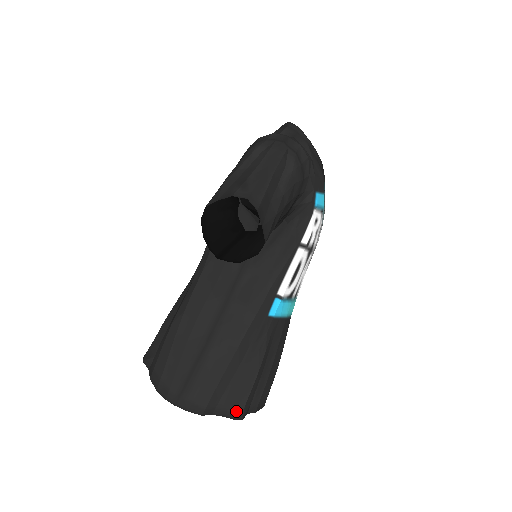
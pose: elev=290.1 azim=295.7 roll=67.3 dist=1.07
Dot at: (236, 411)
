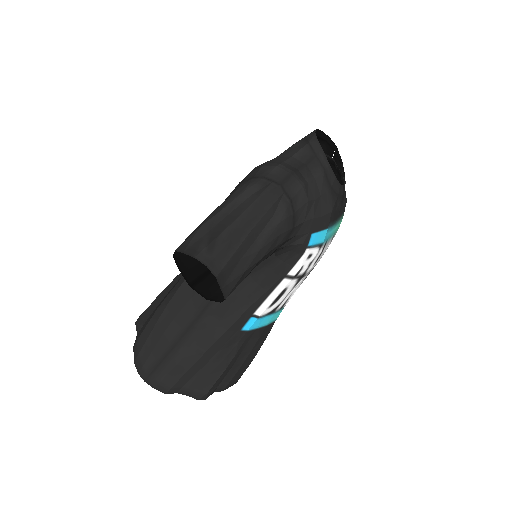
Dot at: (199, 394)
